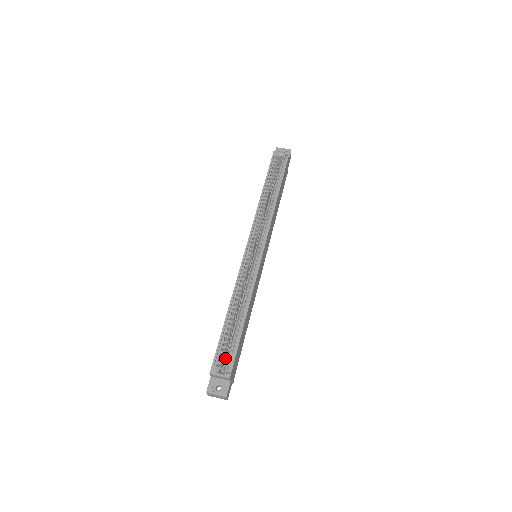
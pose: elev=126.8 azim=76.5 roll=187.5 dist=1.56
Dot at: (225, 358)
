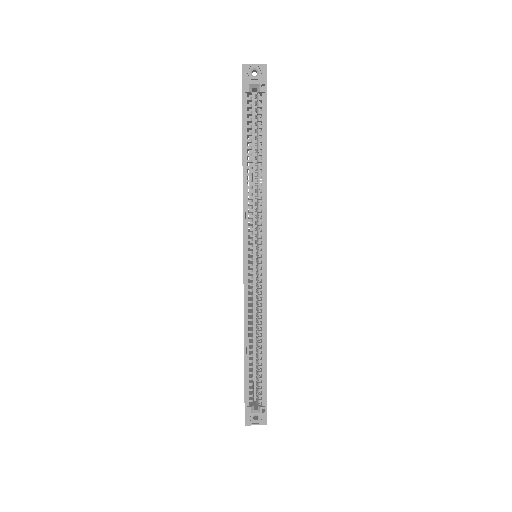
Dot at: (253, 383)
